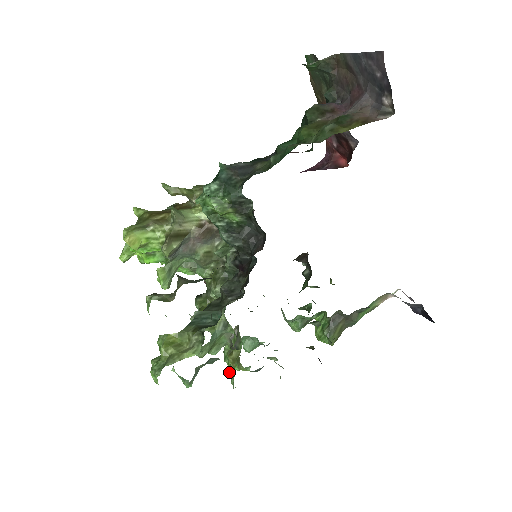
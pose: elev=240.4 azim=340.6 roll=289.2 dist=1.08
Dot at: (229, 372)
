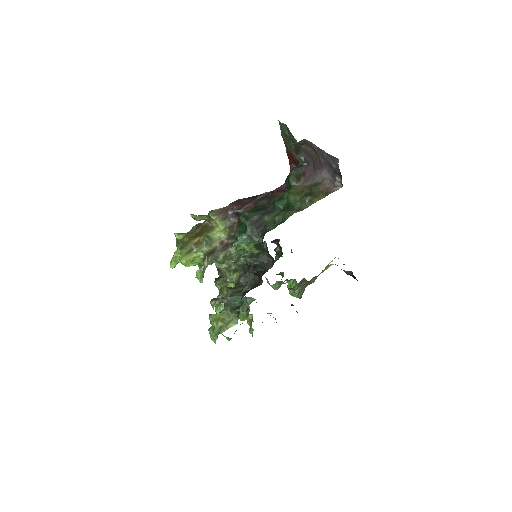
Dot at: (251, 329)
